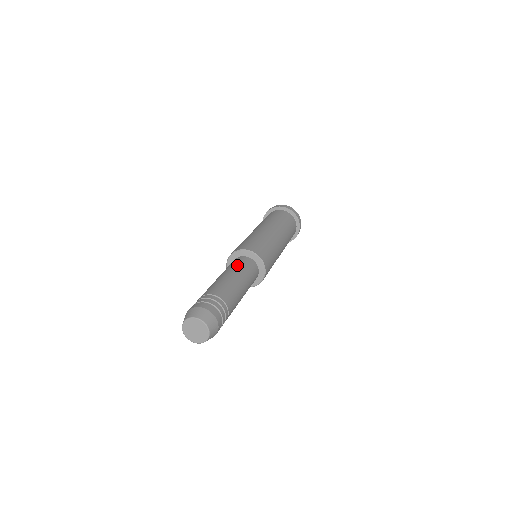
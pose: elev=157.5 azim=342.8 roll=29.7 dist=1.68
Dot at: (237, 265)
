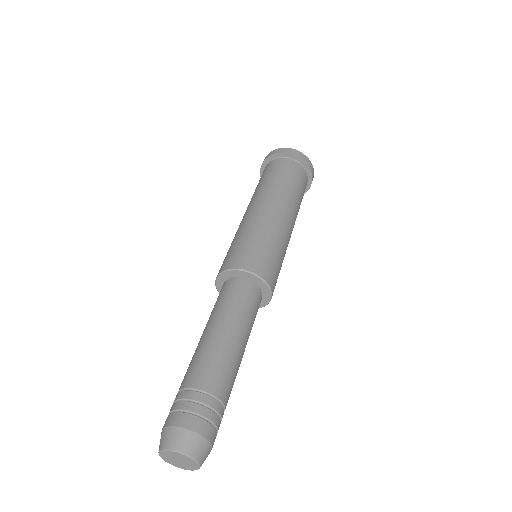
Dot at: (223, 303)
